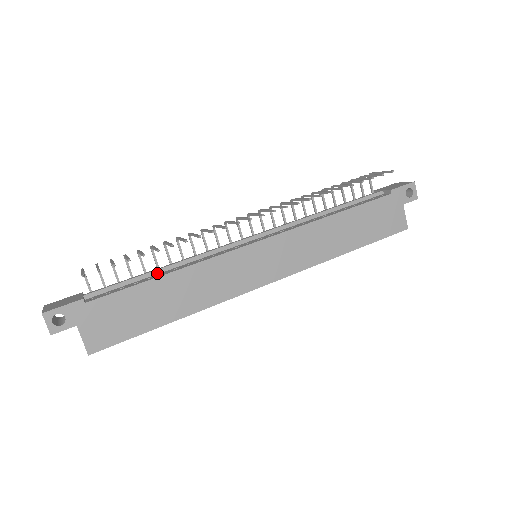
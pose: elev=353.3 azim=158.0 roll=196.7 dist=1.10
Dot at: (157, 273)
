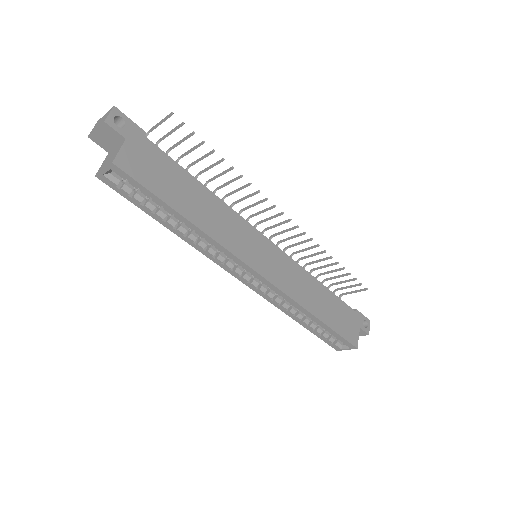
Dot at: occluded
